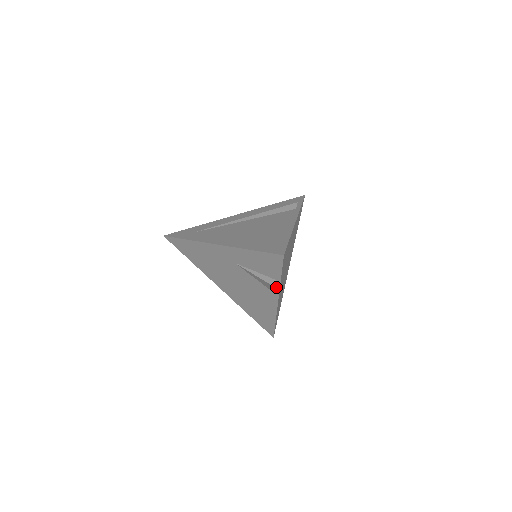
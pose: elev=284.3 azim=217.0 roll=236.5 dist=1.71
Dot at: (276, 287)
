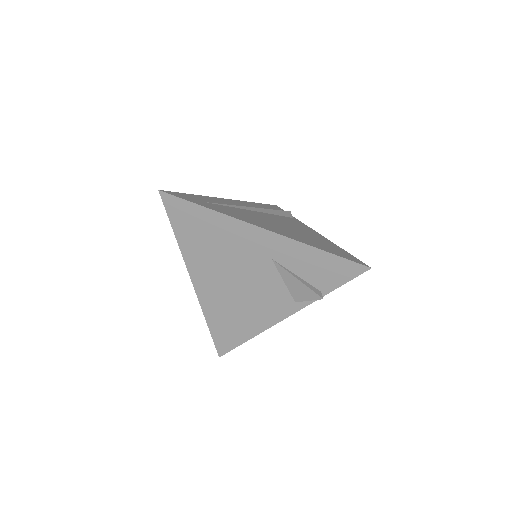
Dot at: occluded
